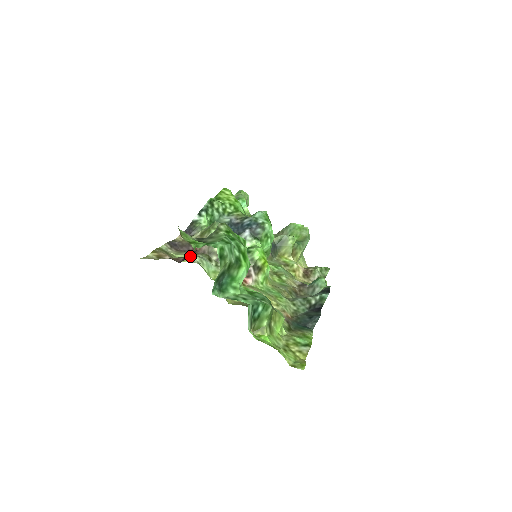
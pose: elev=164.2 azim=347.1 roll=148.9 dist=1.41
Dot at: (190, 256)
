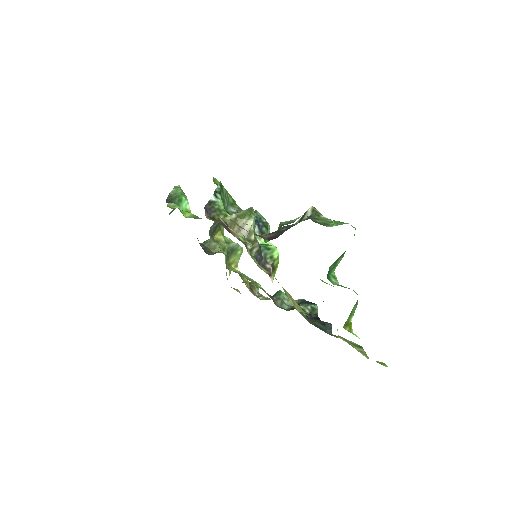
Dot at: (245, 238)
